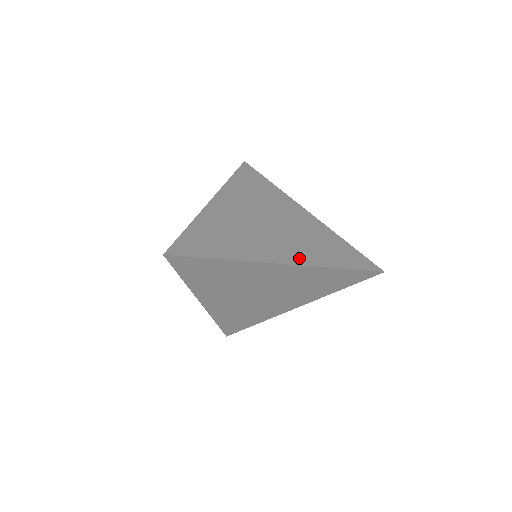
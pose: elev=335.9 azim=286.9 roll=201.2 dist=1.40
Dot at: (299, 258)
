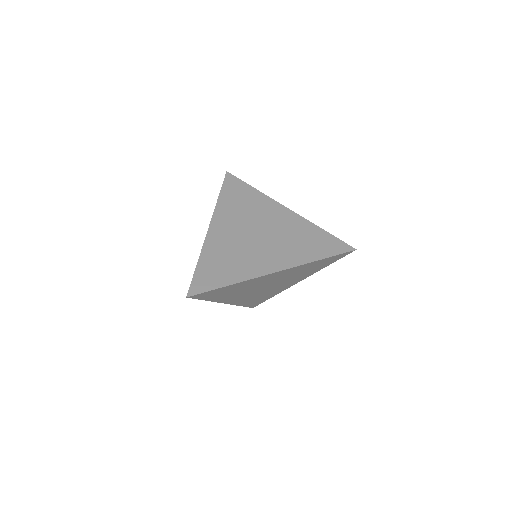
Dot at: (286, 262)
